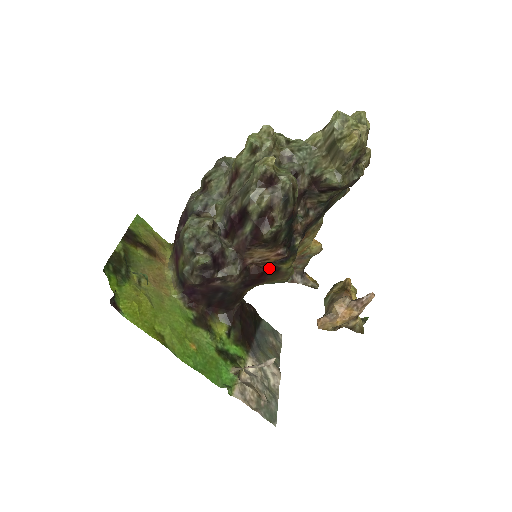
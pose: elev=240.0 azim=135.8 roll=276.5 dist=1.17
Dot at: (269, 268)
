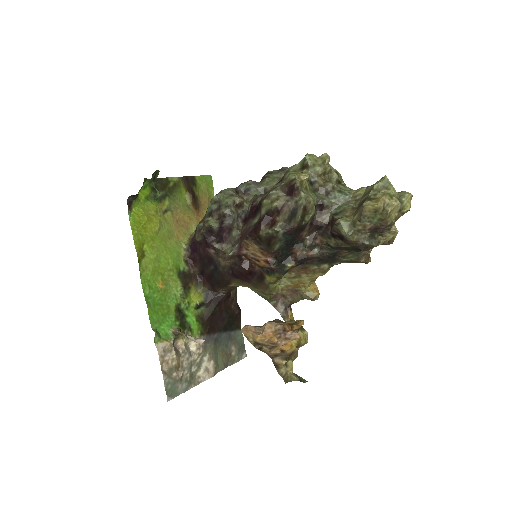
Dot at: (257, 272)
